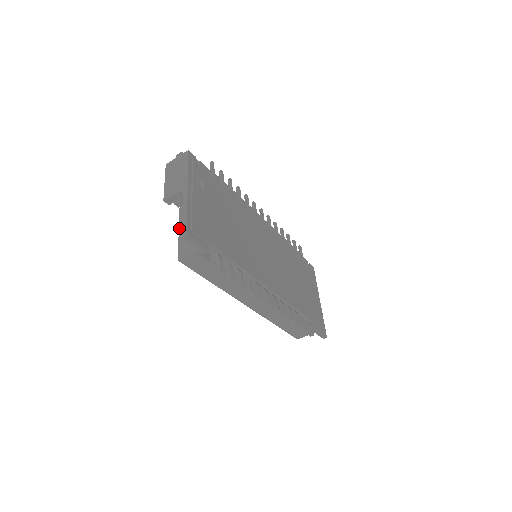
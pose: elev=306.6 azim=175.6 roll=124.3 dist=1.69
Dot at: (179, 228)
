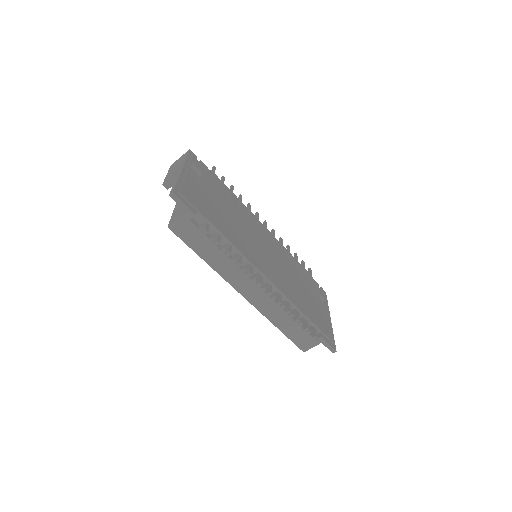
Dot at: (174, 208)
